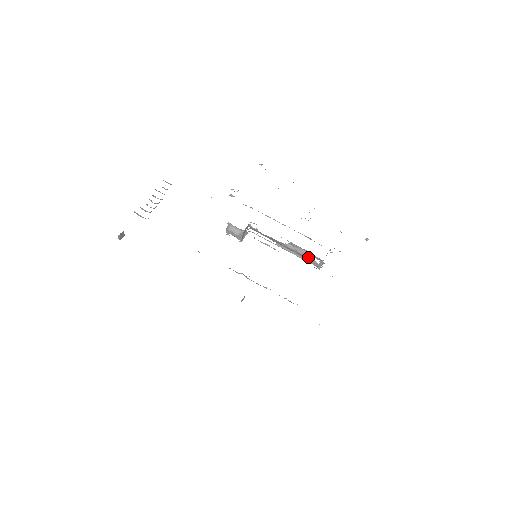
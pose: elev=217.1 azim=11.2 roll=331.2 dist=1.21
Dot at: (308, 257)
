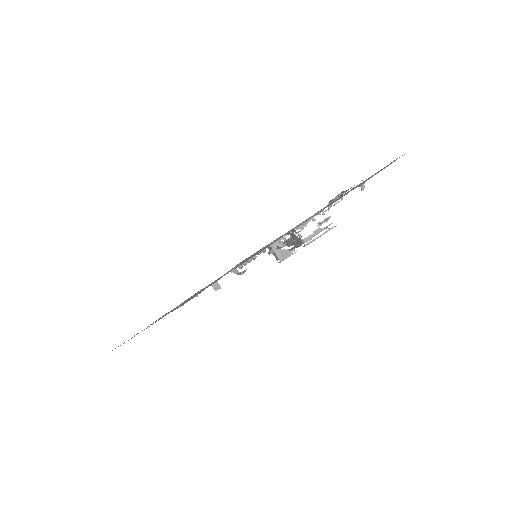
Dot at: (296, 237)
